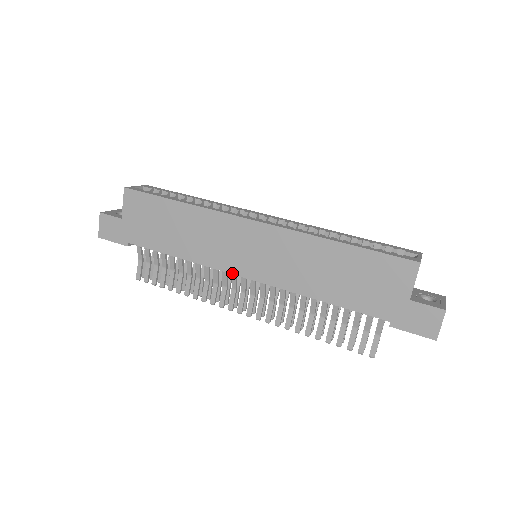
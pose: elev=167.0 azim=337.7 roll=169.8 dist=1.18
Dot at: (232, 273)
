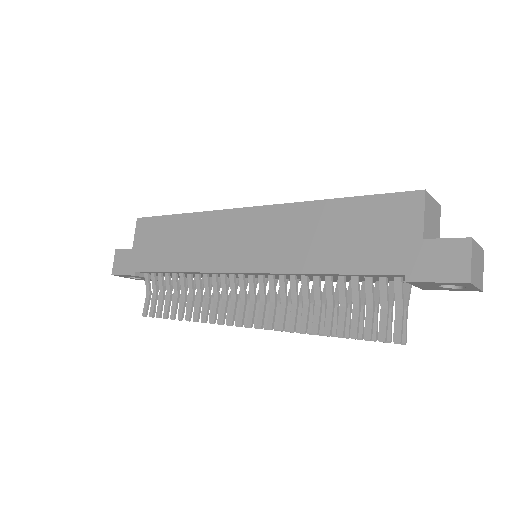
Dot at: (227, 271)
